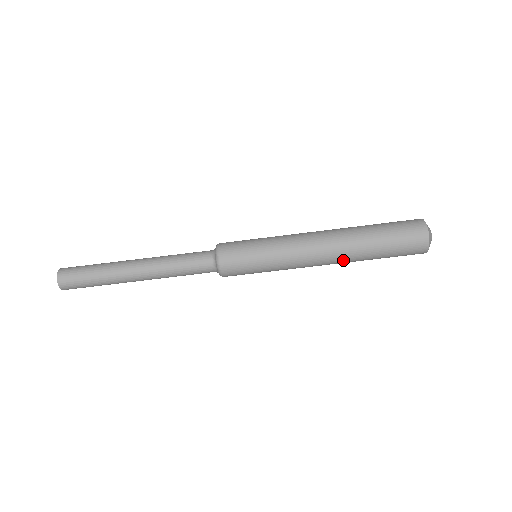
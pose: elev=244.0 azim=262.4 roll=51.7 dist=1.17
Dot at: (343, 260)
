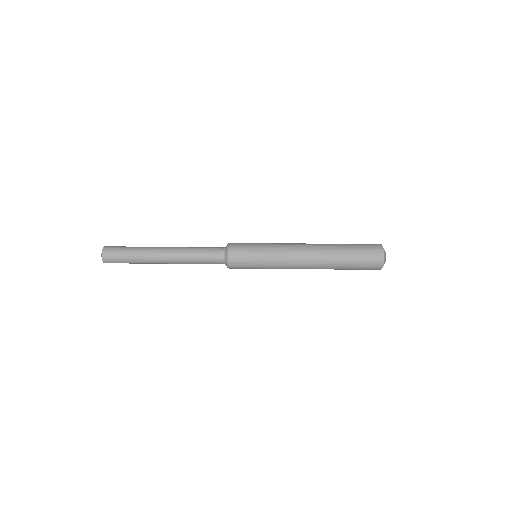
Dot at: (320, 267)
